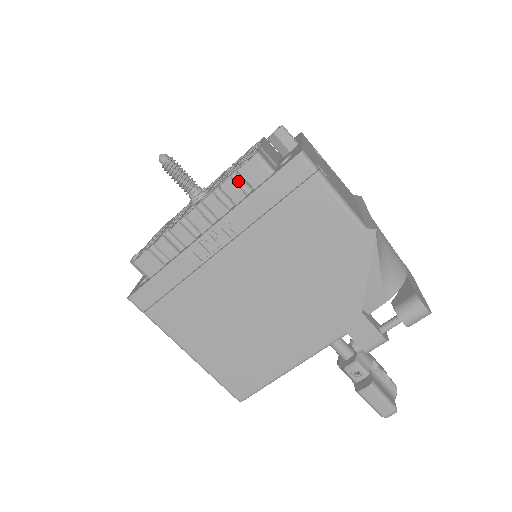
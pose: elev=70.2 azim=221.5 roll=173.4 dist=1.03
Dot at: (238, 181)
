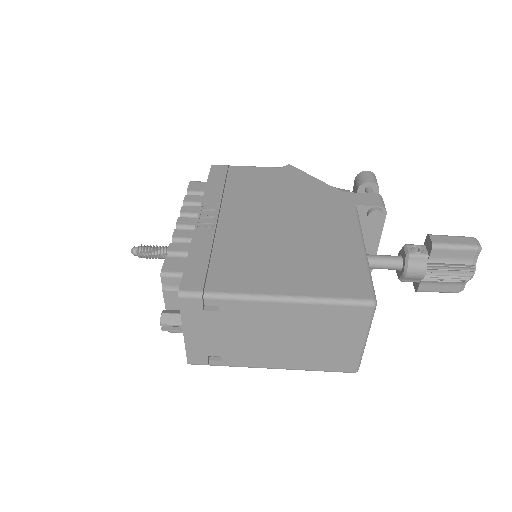
Dot at: (193, 197)
